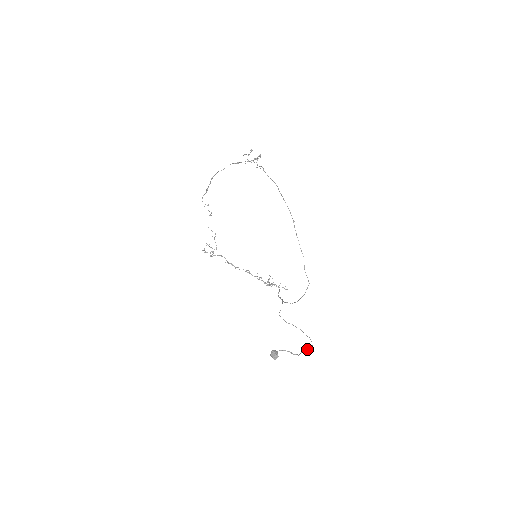
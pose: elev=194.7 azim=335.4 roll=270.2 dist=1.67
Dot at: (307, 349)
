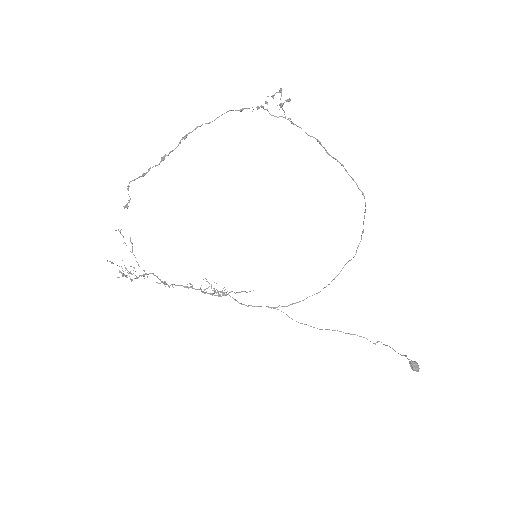
Dot at: (387, 345)
